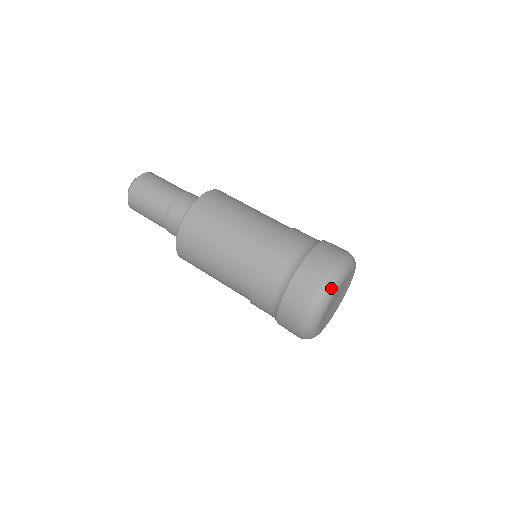
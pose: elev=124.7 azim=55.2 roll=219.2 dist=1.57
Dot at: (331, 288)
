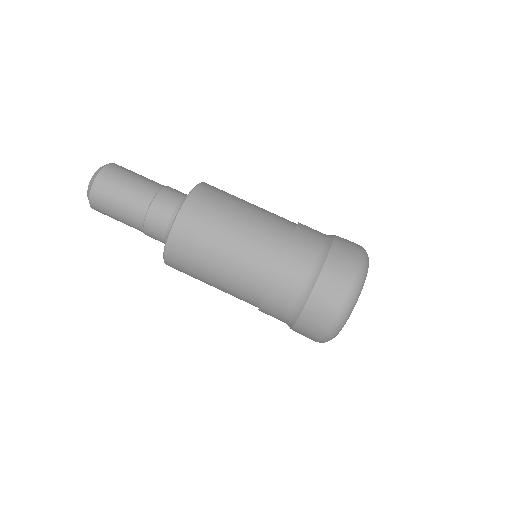
Dot at: (346, 315)
